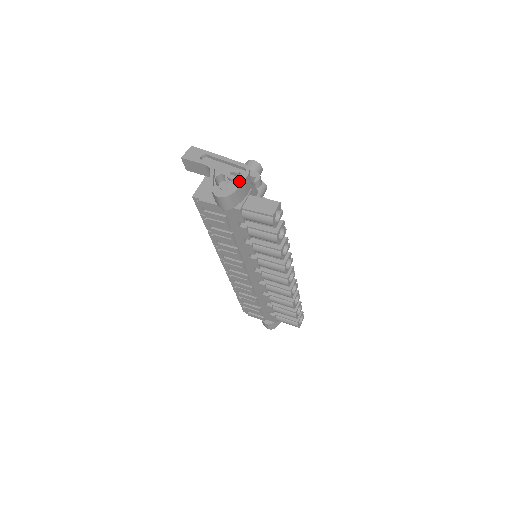
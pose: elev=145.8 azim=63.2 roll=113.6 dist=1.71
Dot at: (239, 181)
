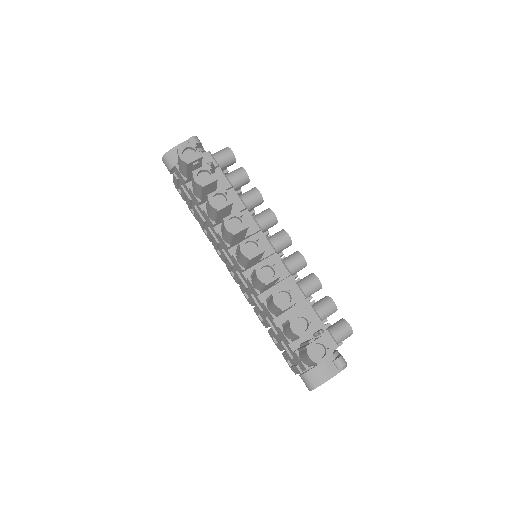
Dot at: occluded
